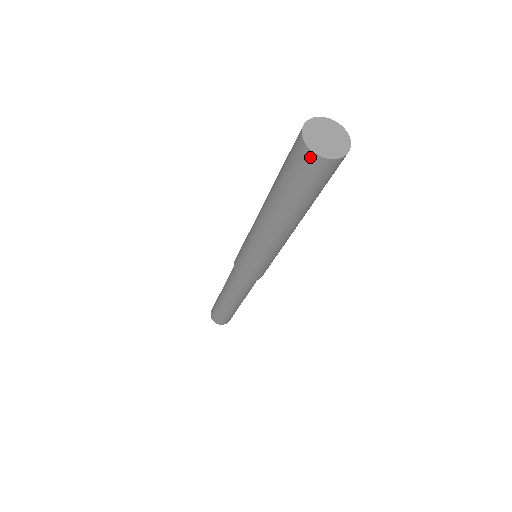
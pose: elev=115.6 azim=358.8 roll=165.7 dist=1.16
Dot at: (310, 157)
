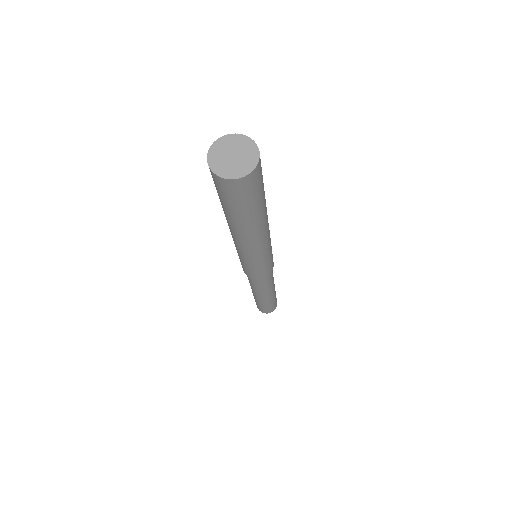
Dot at: (228, 183)
